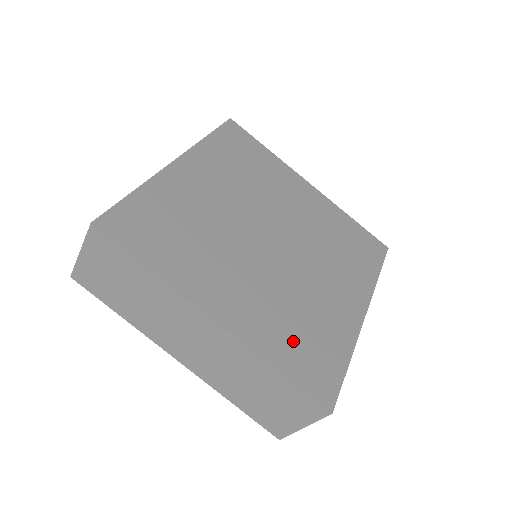
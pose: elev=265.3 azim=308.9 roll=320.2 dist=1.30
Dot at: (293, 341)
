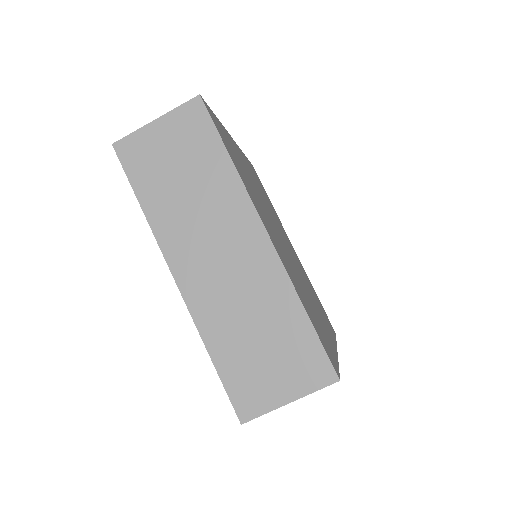
Dot at: (308, 307)
